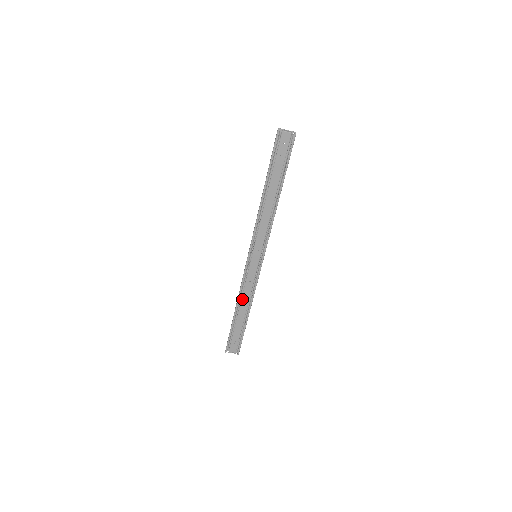
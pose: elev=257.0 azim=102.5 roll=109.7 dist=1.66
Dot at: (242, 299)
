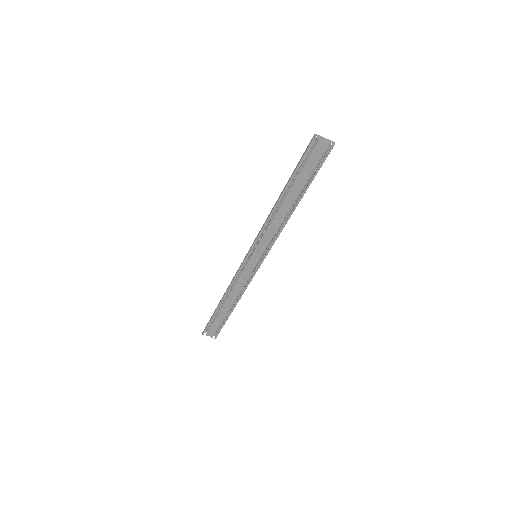
Dot at: (231, 292)
